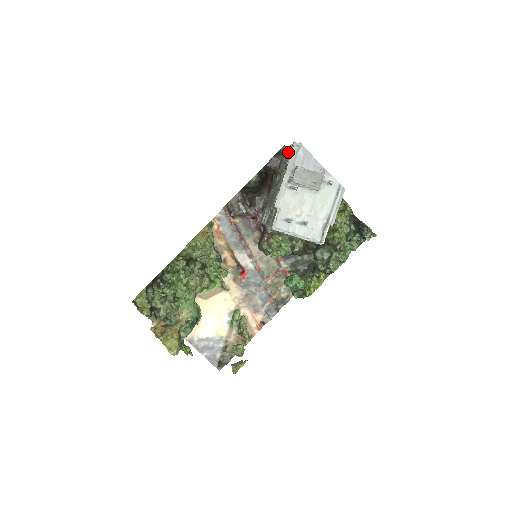
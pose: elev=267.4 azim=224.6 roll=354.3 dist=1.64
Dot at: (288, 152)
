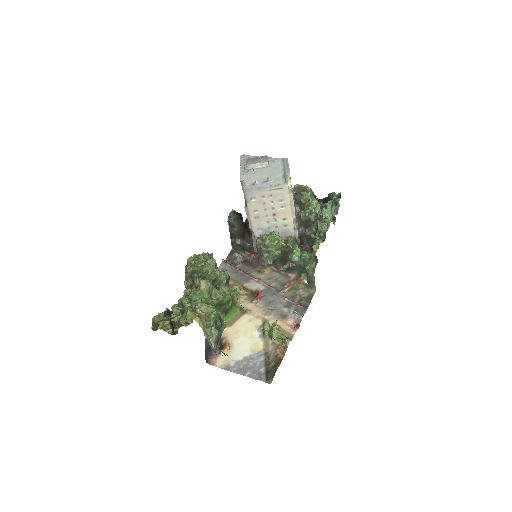
Dot at: occluded
